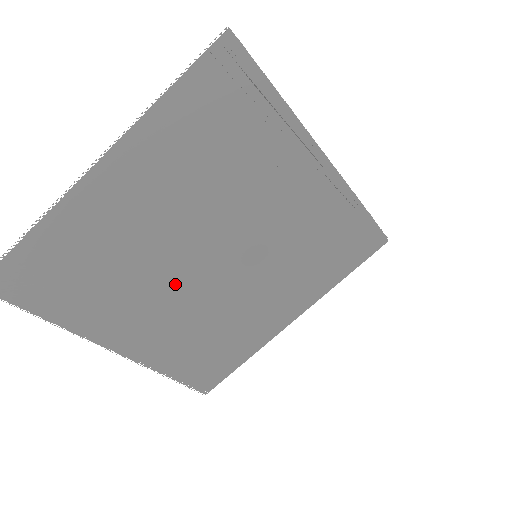
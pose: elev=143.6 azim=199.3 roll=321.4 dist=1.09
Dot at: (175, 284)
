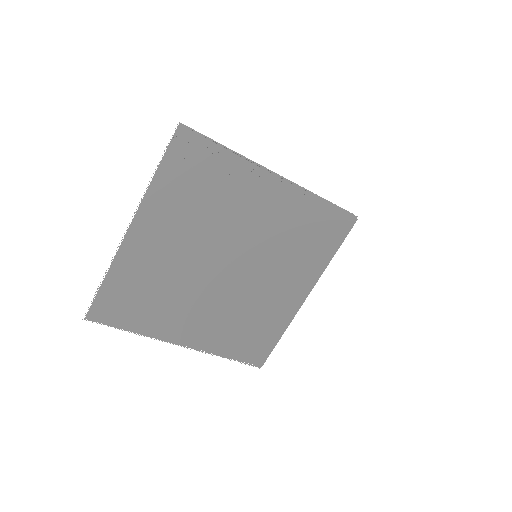
Dot at: (206, 289)
